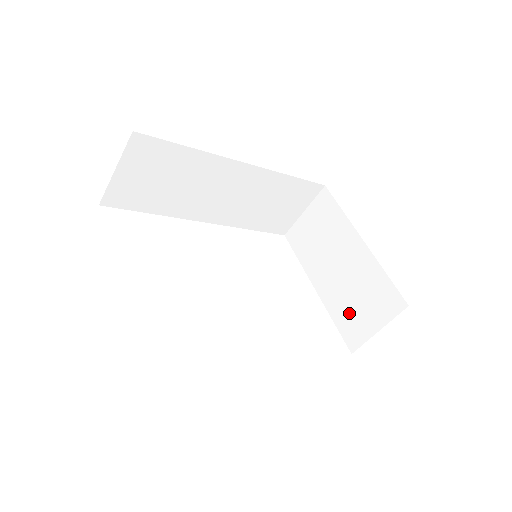
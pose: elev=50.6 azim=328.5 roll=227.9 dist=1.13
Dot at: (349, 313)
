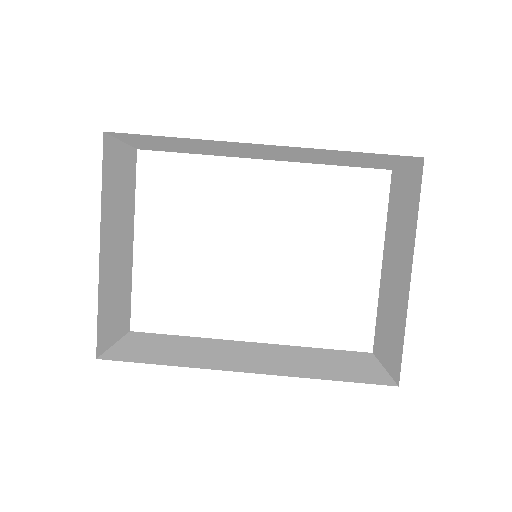
Dot at: (383, 322)
